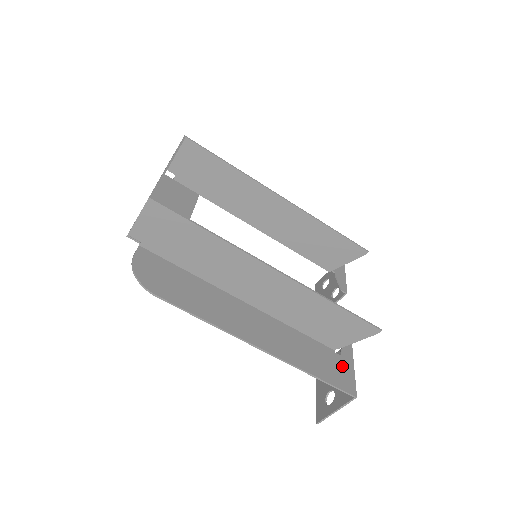
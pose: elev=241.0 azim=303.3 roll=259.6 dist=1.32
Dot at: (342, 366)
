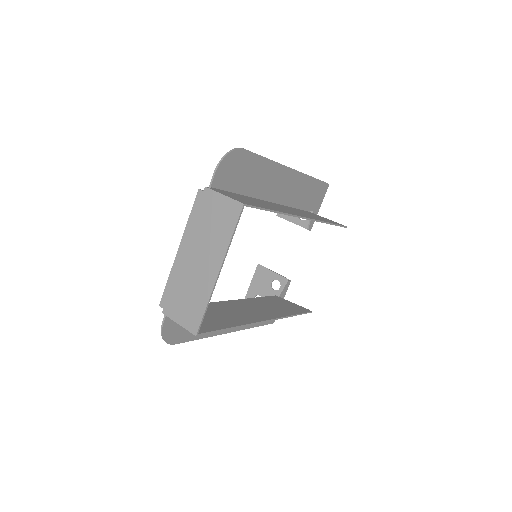
Dot at: occluded
